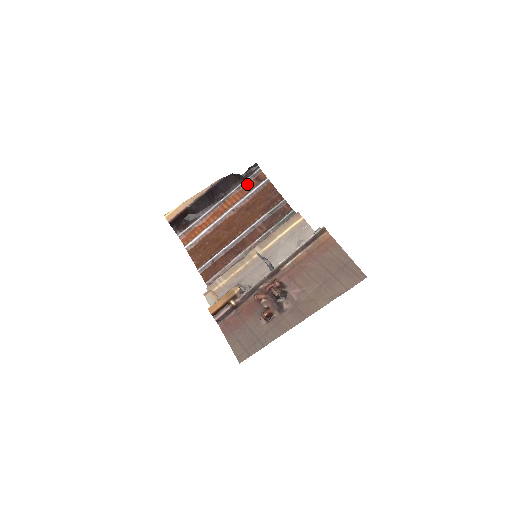
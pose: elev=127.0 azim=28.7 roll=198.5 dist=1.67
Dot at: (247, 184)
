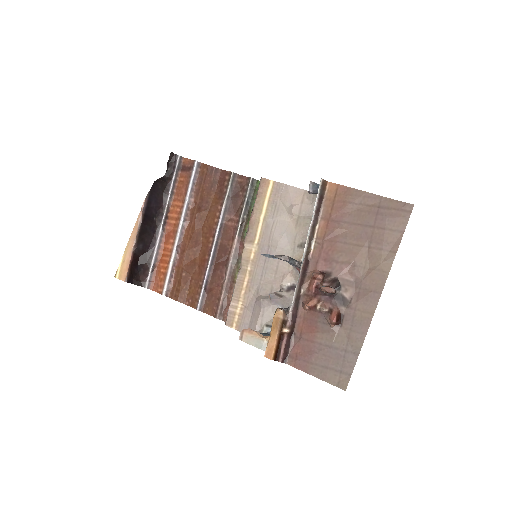
Dot at: (178, 182)
